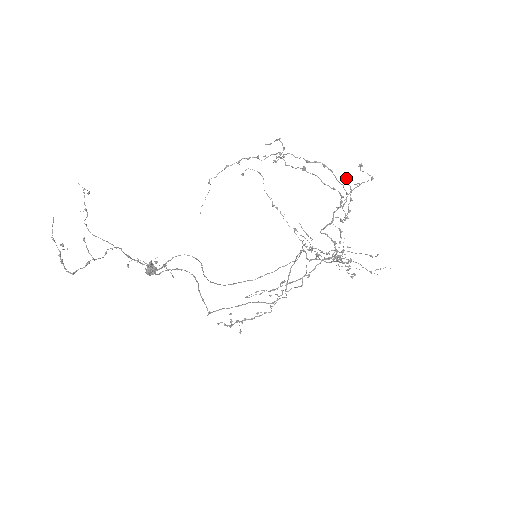
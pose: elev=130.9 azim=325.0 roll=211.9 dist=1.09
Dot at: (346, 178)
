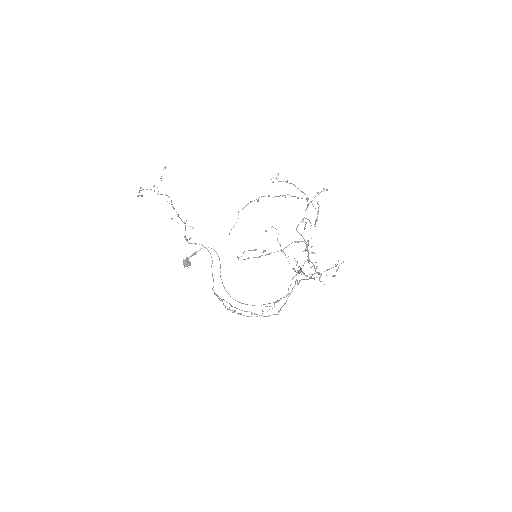
Dot at: occluded
